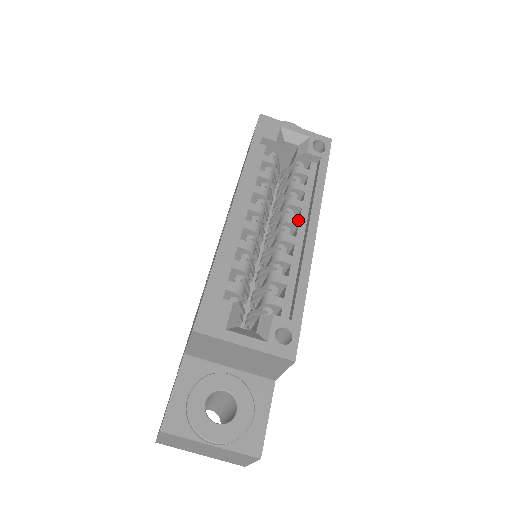
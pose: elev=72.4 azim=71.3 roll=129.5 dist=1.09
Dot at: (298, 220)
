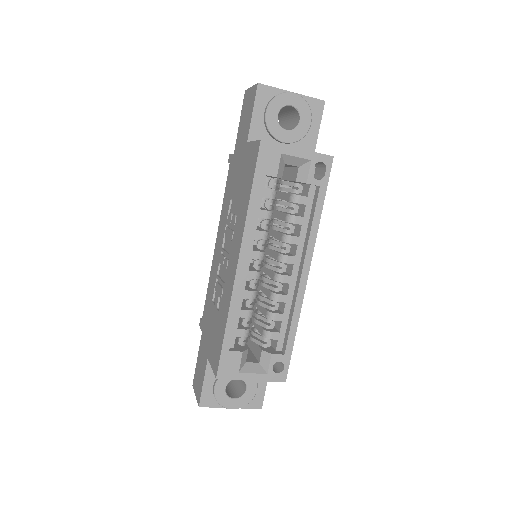
Dot at: (294, 259)
